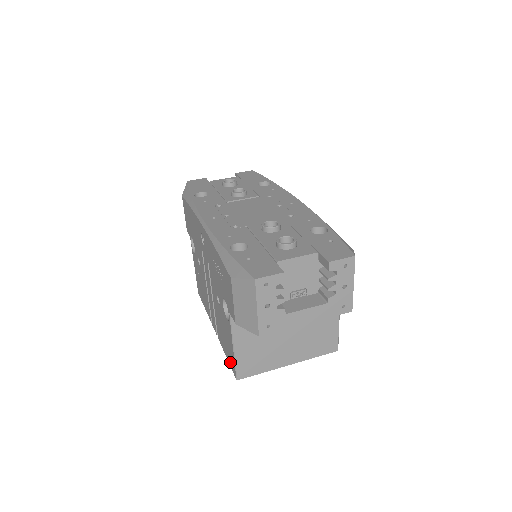
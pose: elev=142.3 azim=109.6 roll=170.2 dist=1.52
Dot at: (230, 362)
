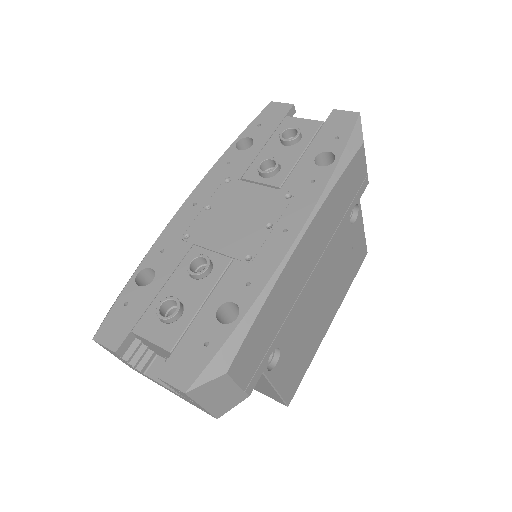
Dot at: occluded
